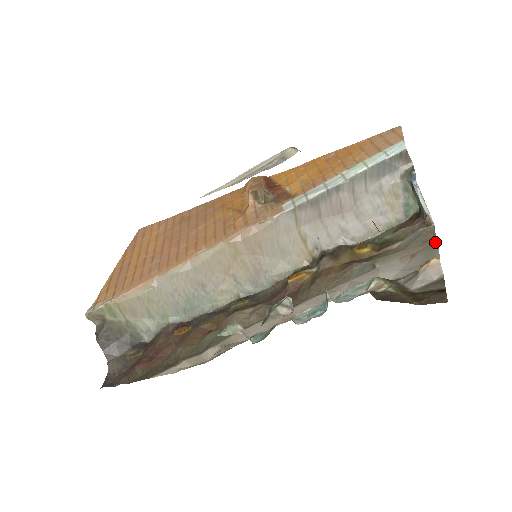
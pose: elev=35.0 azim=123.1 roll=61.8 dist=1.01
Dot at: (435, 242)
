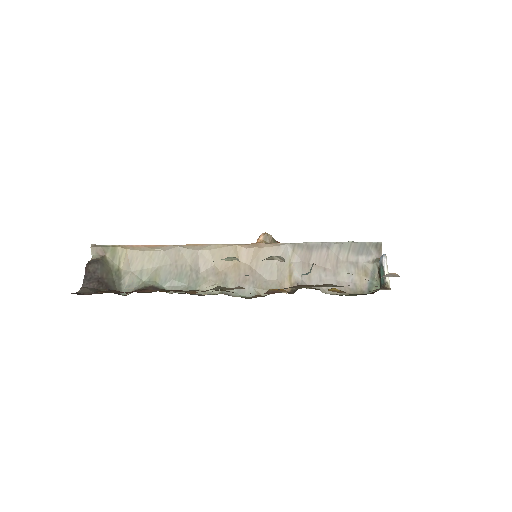
Dot at: occluded
